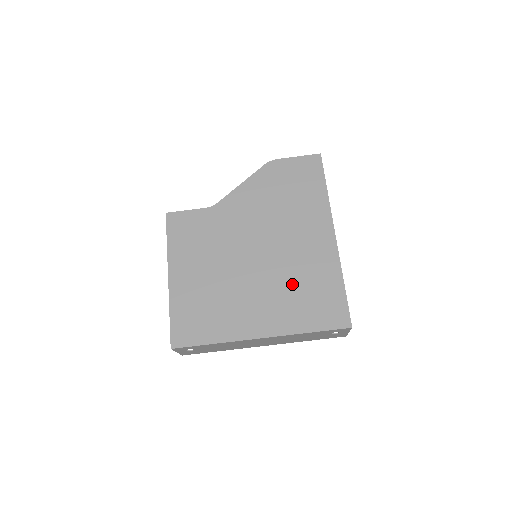
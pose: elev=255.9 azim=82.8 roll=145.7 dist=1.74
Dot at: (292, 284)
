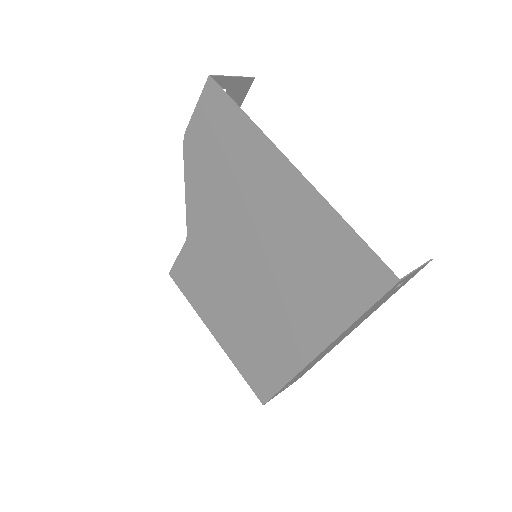
Dot at: (301, 270)
